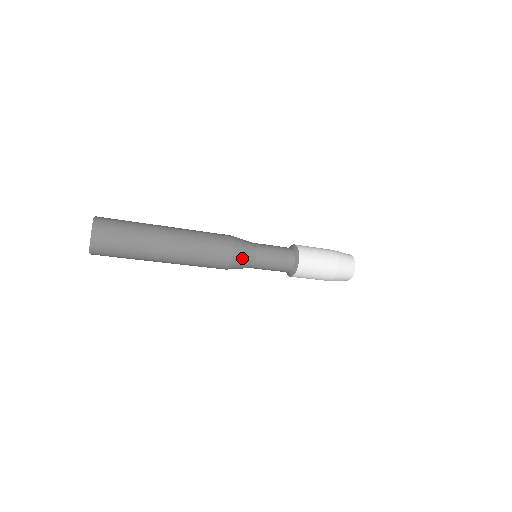
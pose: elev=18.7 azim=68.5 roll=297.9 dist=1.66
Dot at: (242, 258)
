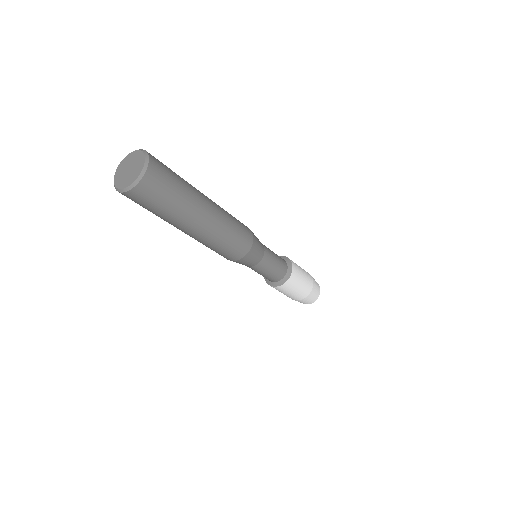
Dot at: (246, 262)
